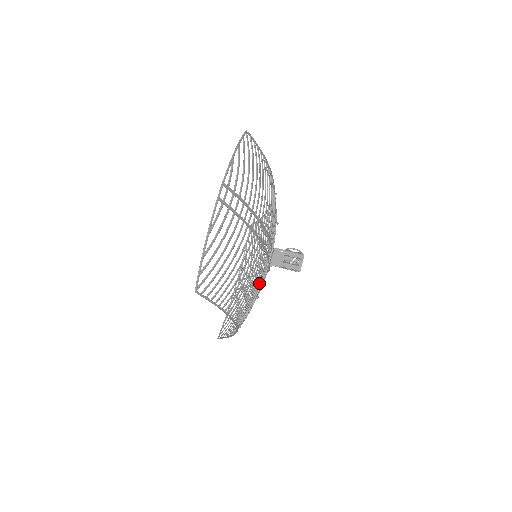
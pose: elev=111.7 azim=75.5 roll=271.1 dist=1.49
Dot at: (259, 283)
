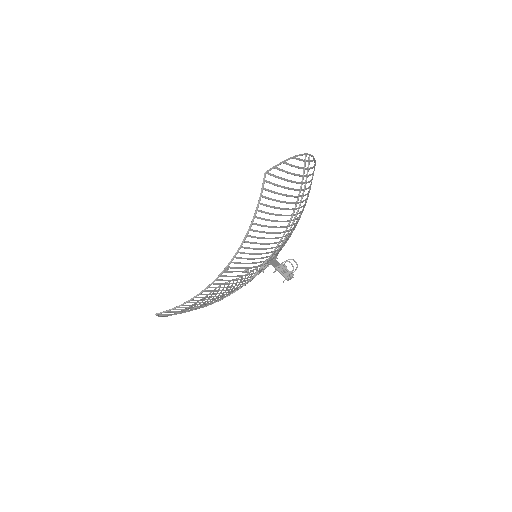
Dot at: (260, 258)
